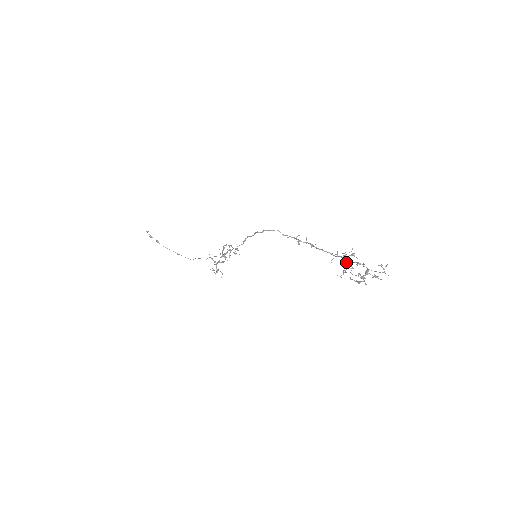
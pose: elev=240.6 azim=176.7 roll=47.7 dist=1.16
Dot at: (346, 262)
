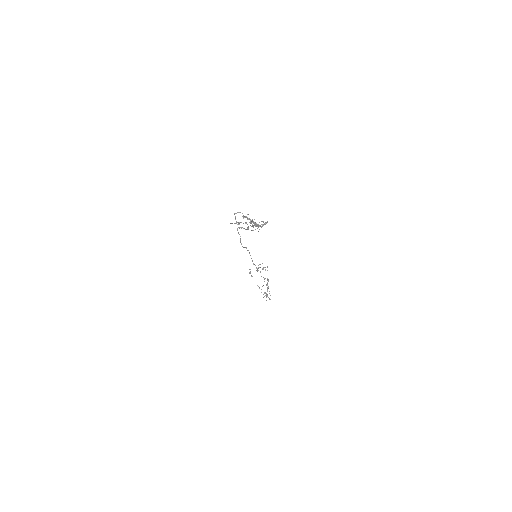
Dot at: occluded
